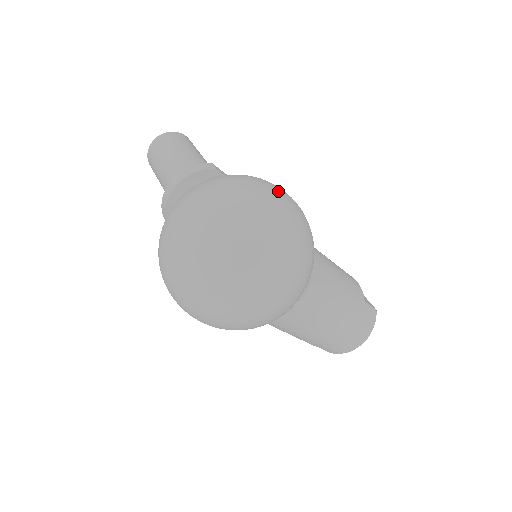
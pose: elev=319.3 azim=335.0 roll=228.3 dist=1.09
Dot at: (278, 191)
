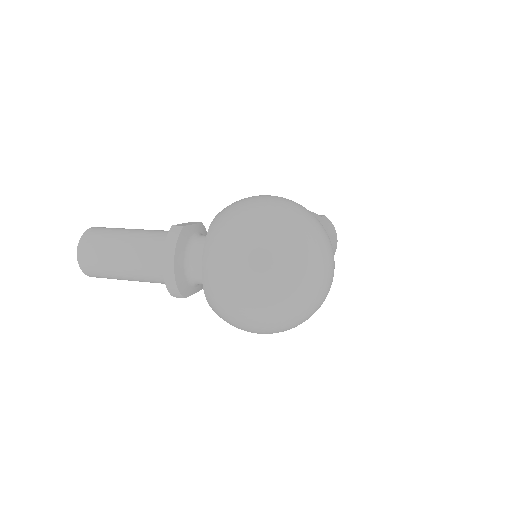
Dot at: (266, 199)
